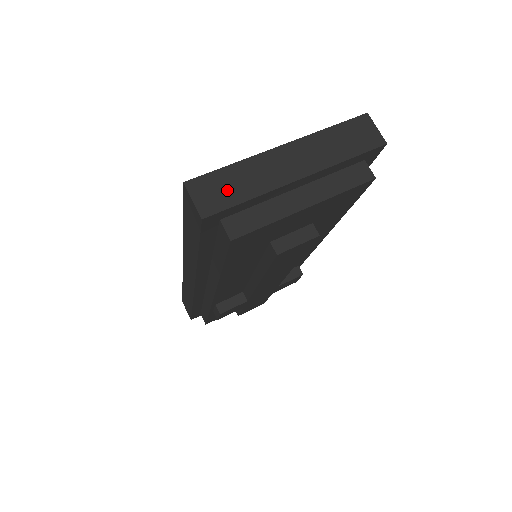
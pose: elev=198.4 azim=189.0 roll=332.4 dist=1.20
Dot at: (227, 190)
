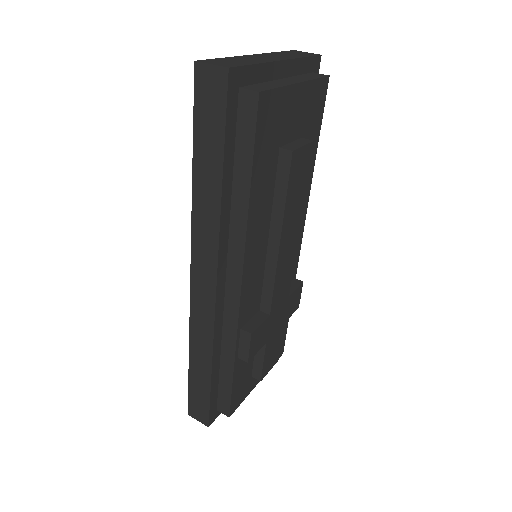
Dot at: (234, 62)
